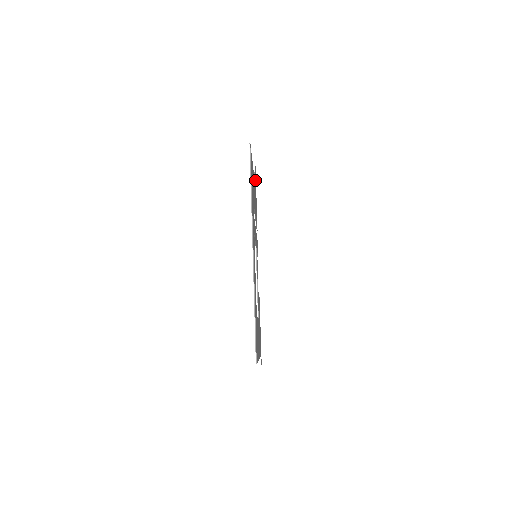
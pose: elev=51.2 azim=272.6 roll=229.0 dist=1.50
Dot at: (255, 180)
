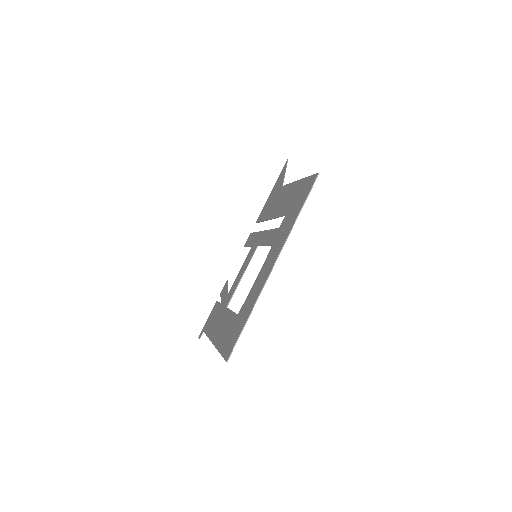
Dot at: (281, 180)
